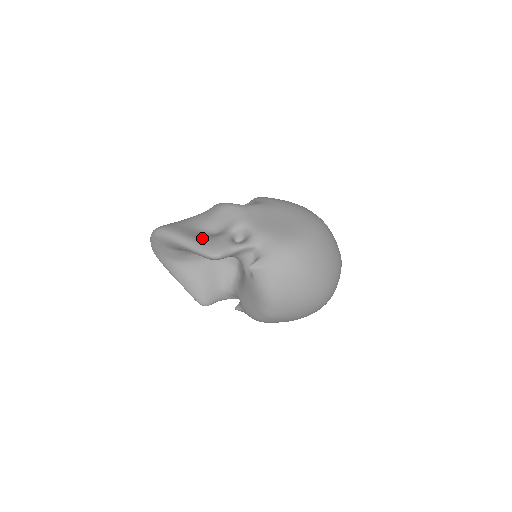
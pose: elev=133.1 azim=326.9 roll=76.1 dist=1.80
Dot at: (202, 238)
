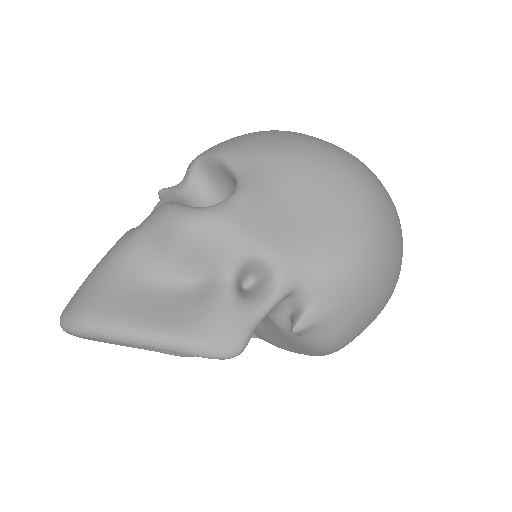
Dot at: (184, 319)
